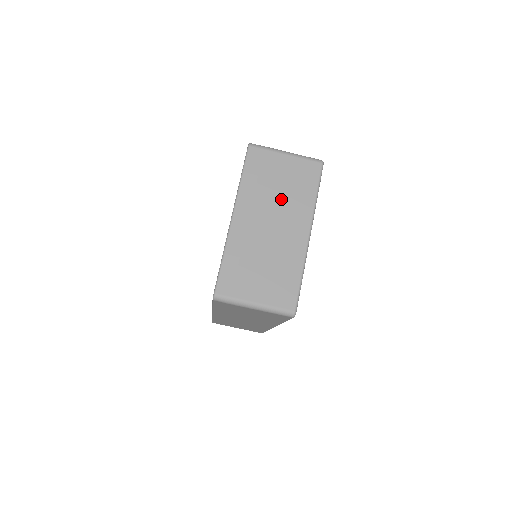
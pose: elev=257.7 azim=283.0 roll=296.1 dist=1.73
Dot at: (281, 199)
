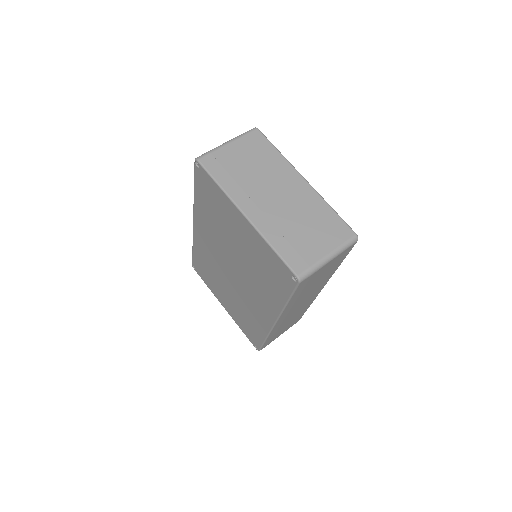
Dot at: (261, 174)
